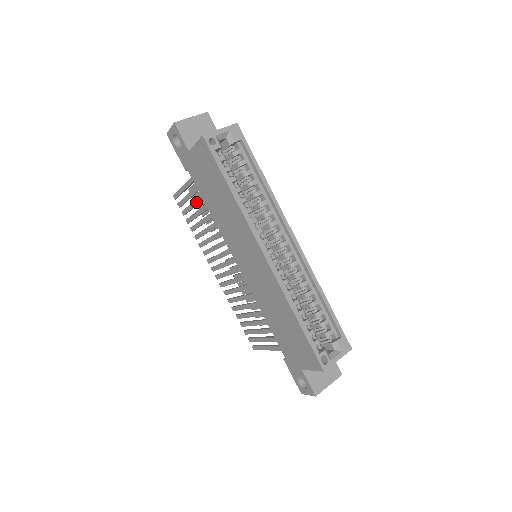
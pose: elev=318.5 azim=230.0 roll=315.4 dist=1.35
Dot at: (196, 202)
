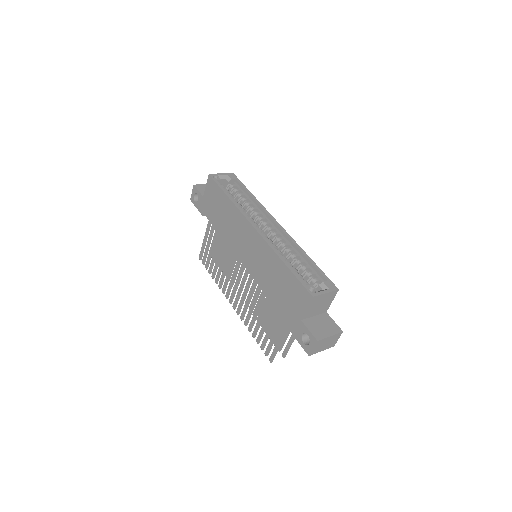
Dot at: (212, 243)
